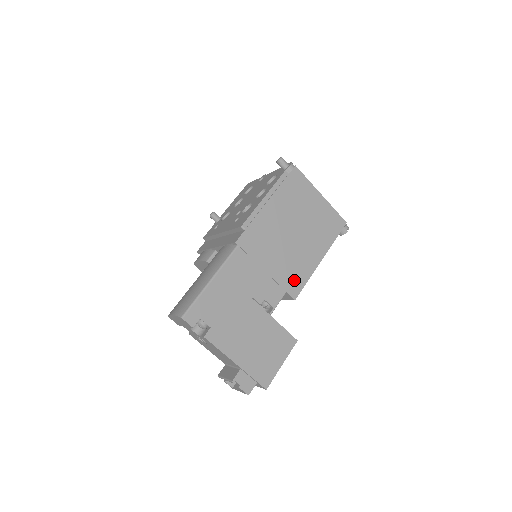
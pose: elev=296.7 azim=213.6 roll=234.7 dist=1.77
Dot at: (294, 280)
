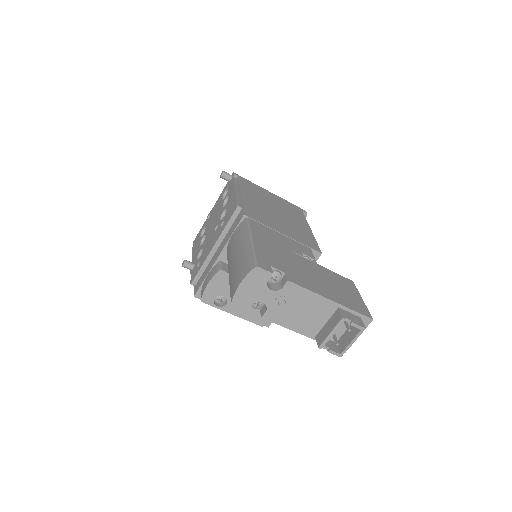
Dot at: (307, 240)
